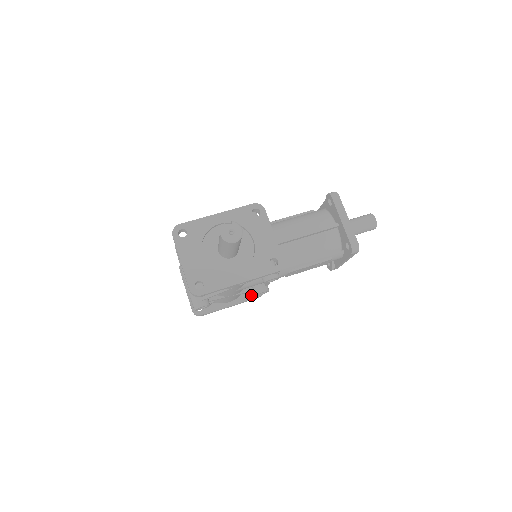
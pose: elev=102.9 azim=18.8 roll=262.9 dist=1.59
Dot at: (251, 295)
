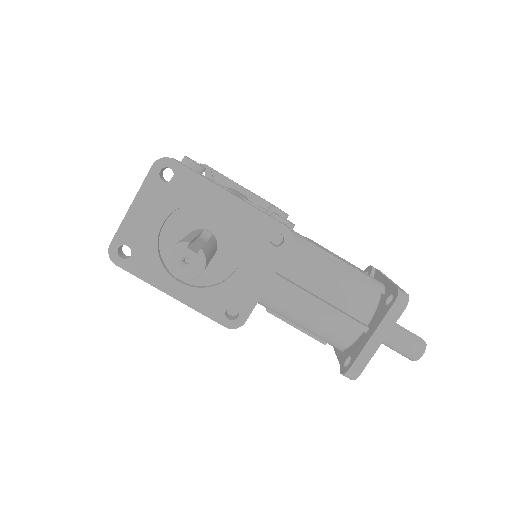
Dot at: occluded
